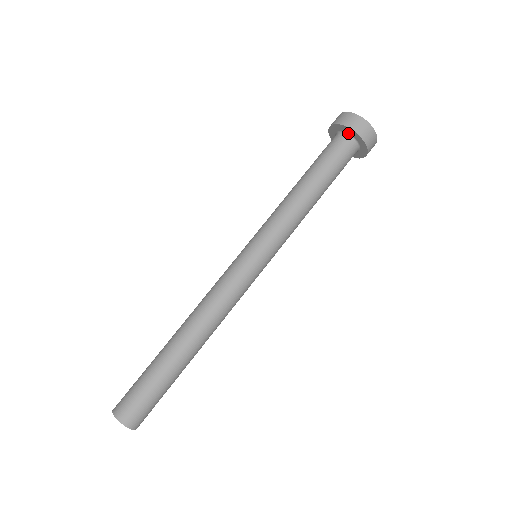
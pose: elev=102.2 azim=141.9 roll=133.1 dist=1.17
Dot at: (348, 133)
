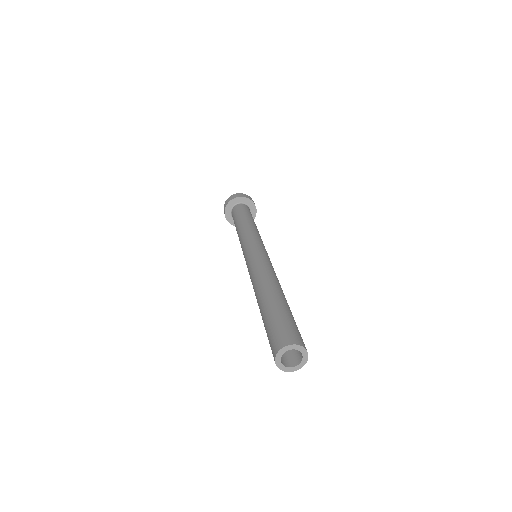
Dot at: (233, 206)
